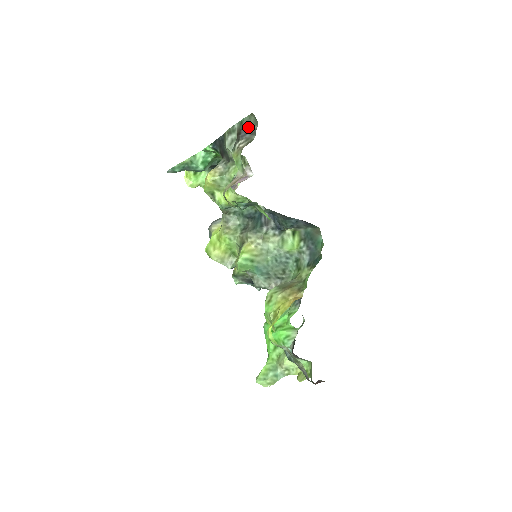
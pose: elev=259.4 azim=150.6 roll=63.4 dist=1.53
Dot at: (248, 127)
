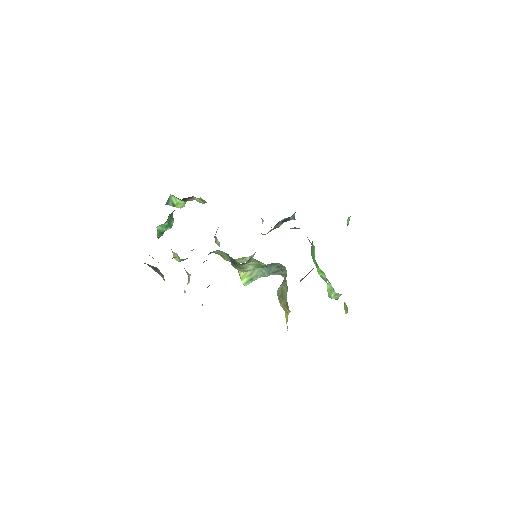
Dot at: (152, 267)
